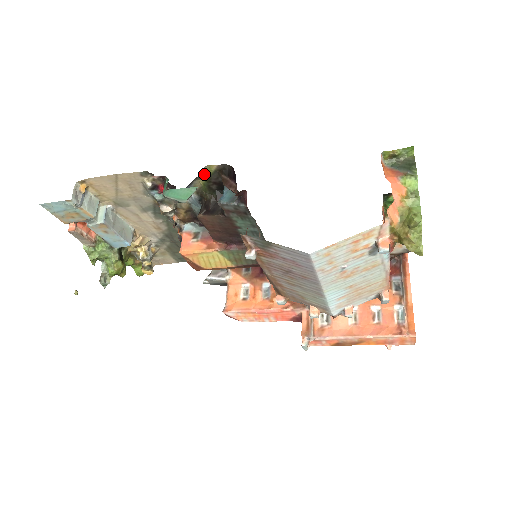
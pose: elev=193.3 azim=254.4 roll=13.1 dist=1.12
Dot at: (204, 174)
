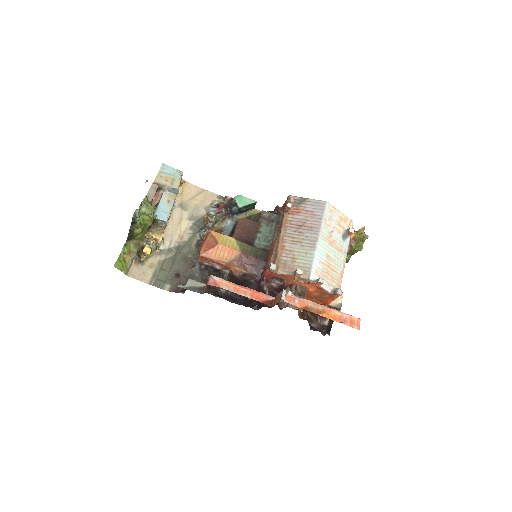
Dot at: (250, 213)
